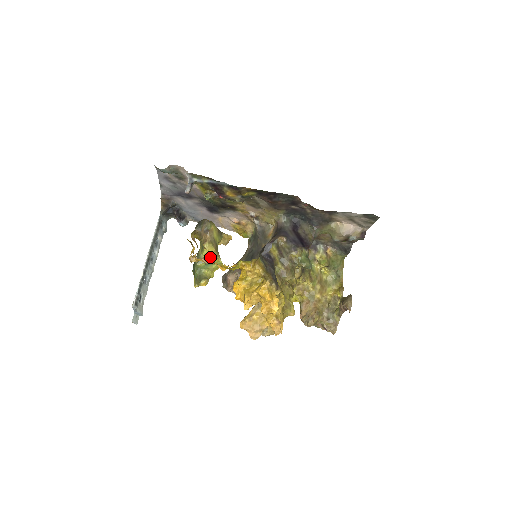
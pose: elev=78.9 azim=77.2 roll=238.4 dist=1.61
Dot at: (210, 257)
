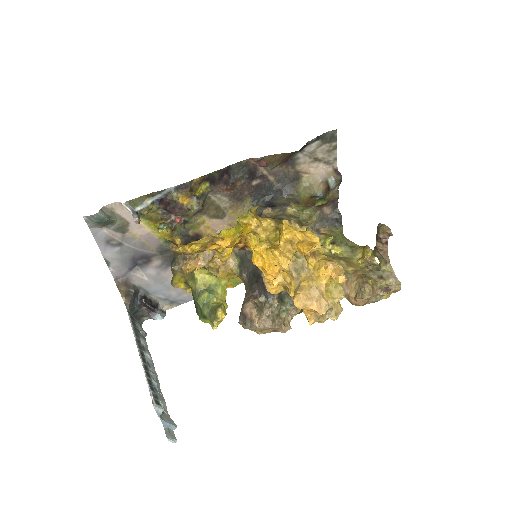
Dot at: (205, 255)
